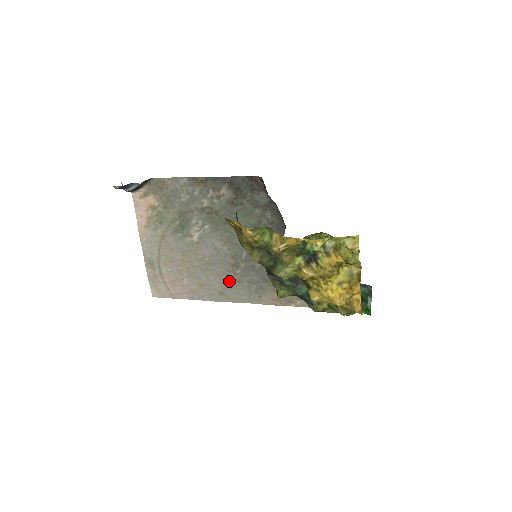
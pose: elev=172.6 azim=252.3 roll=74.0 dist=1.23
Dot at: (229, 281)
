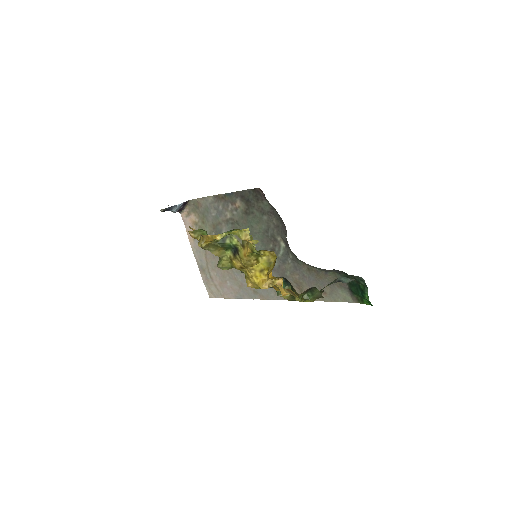
Dot at: occluded
